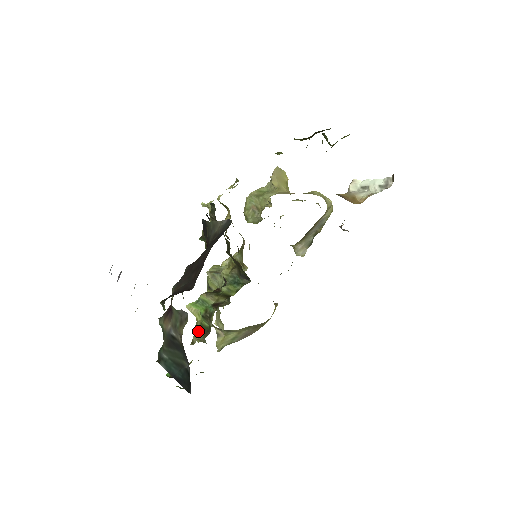
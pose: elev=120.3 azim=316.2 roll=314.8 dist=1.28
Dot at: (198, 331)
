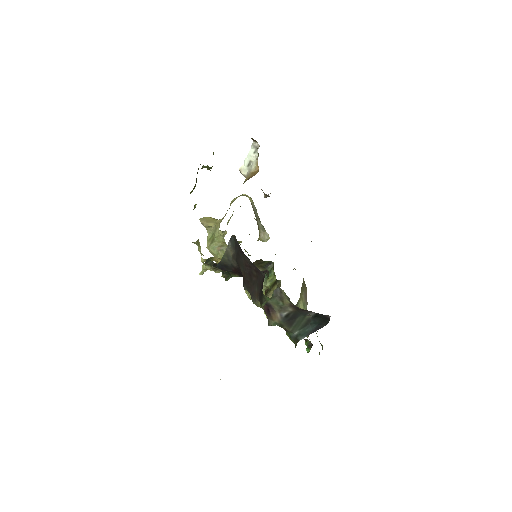
Dot at: occluded
